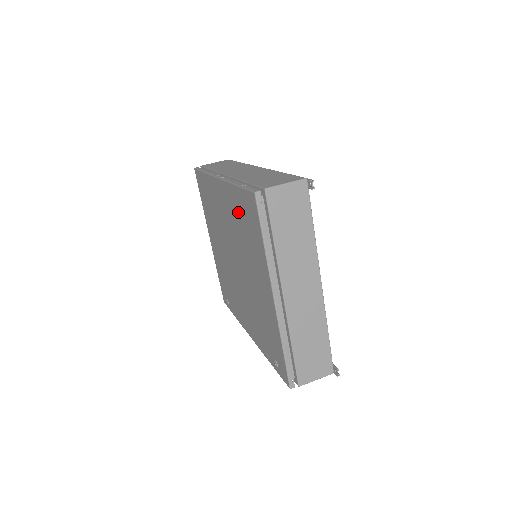
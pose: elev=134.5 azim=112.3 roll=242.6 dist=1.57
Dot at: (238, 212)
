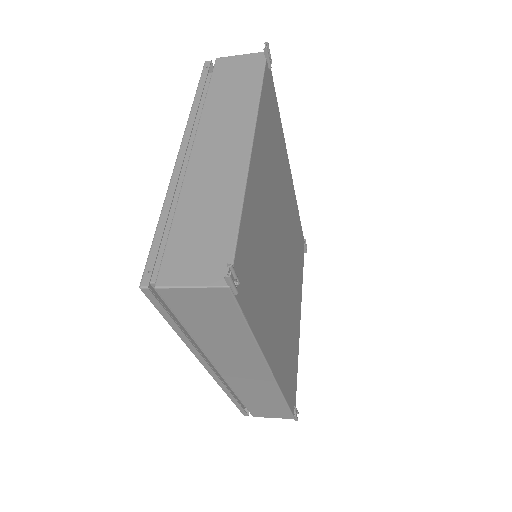
Dot at: occluded
